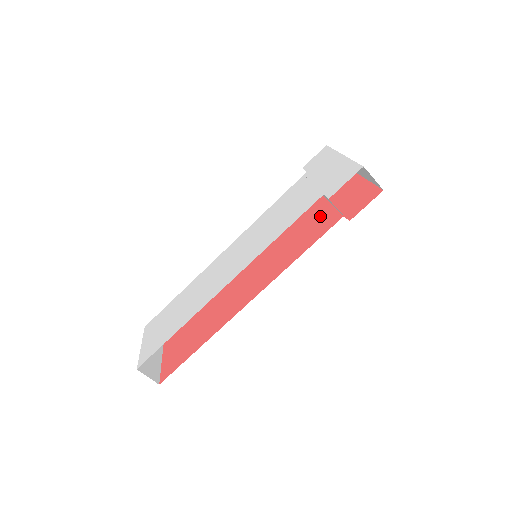
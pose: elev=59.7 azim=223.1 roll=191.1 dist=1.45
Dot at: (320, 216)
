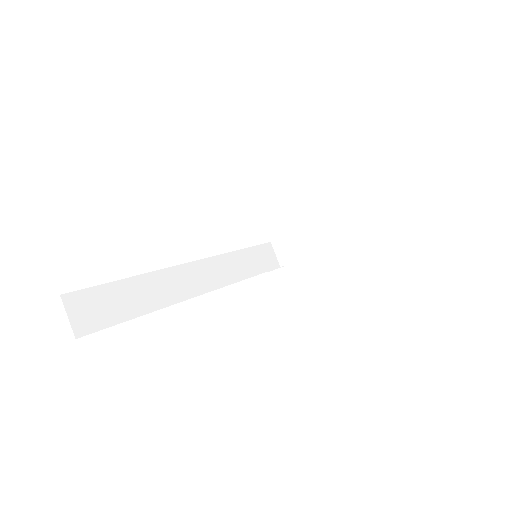
Dot at: occluded
